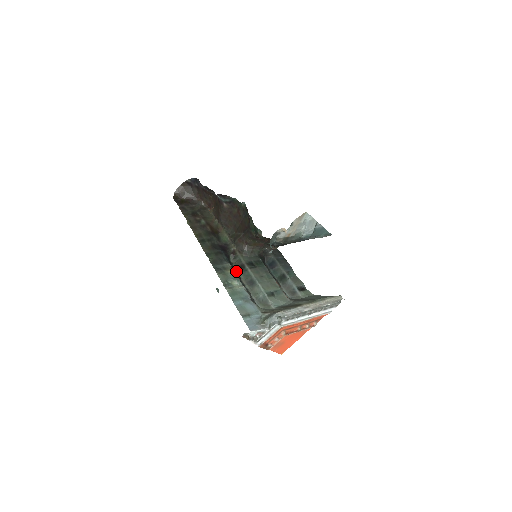
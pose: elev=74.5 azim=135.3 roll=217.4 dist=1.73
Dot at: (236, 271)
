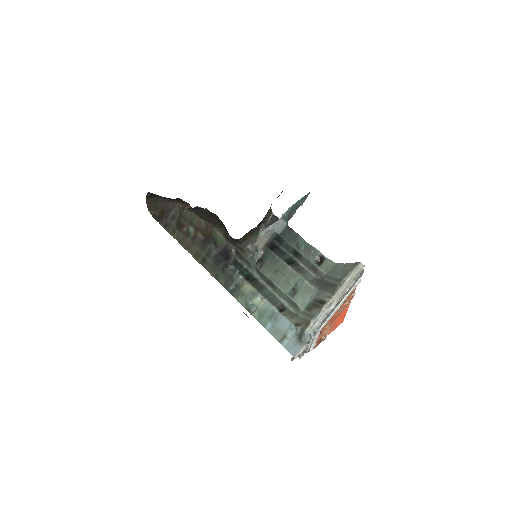
Dot at: (251, 276)
